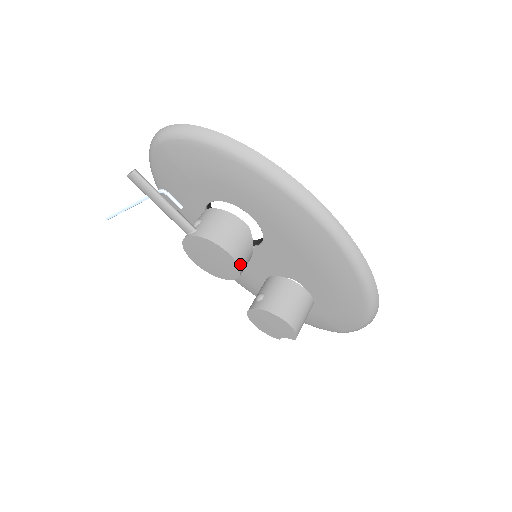
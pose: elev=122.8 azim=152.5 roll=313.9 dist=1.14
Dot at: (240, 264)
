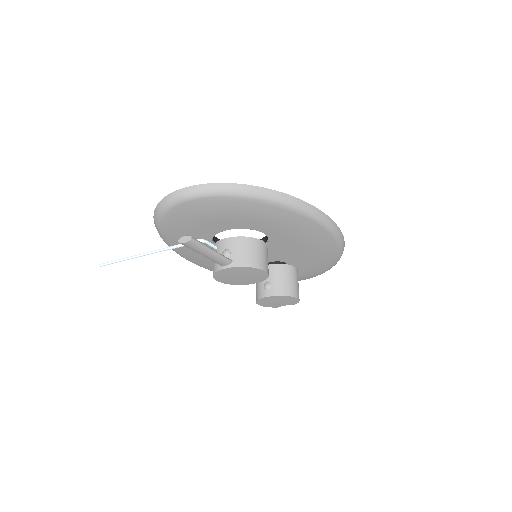
Dot at: (268, 274)
